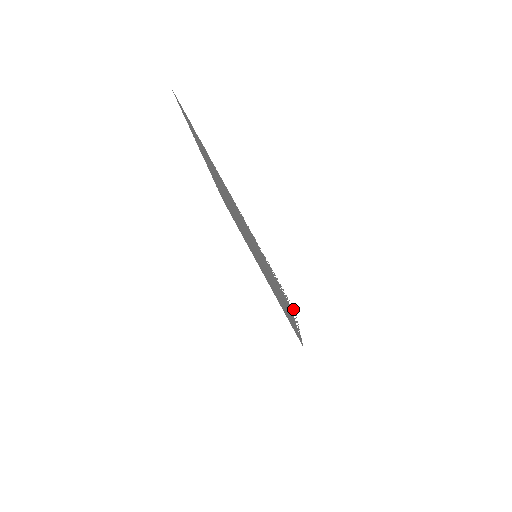
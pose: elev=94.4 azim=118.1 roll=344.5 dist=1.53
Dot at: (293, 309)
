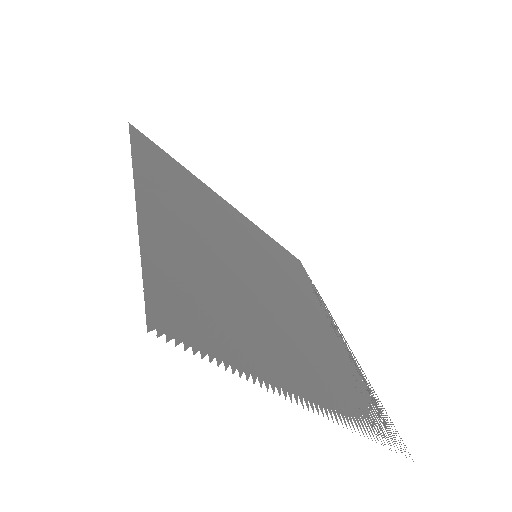
Dot at: occluded
